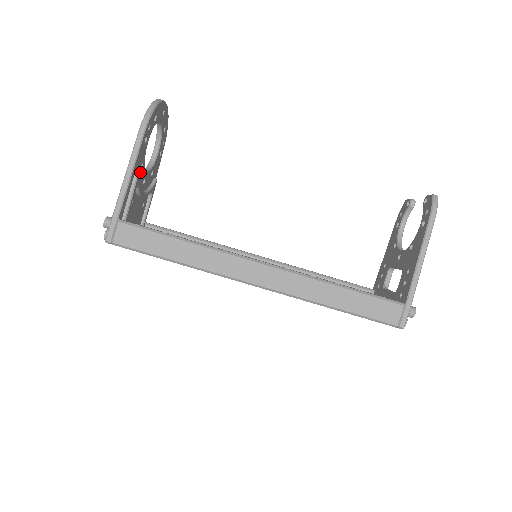
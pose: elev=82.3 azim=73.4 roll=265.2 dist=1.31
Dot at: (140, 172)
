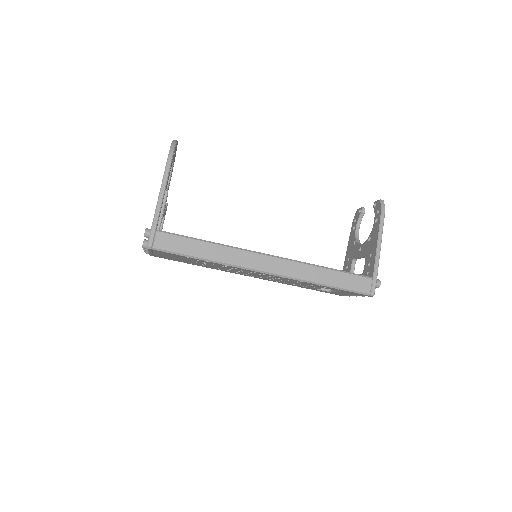
Dot at: occluded
